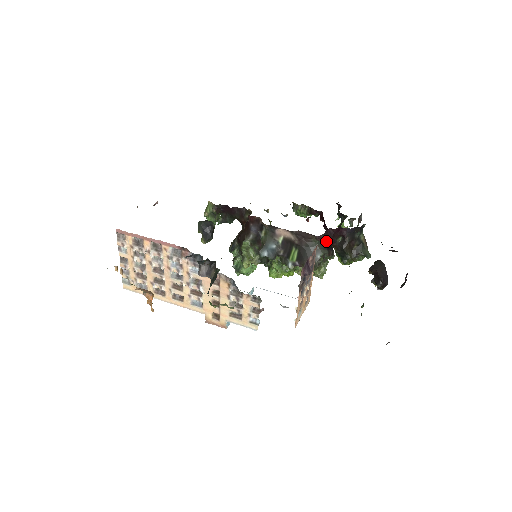
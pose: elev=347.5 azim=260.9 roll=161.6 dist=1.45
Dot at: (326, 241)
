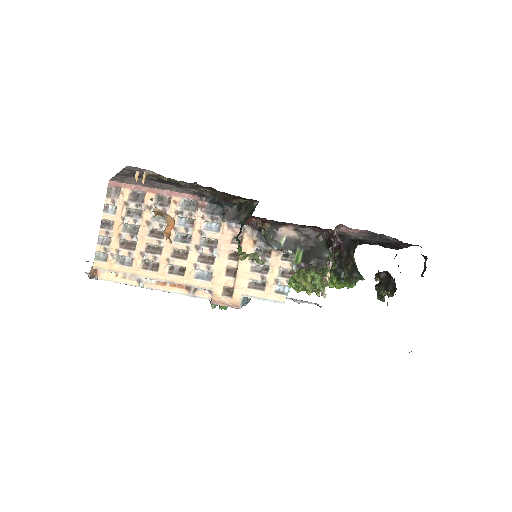
Dot at: (329, 246)
